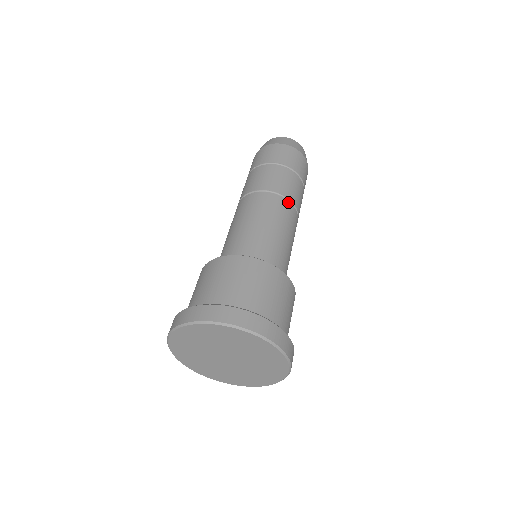
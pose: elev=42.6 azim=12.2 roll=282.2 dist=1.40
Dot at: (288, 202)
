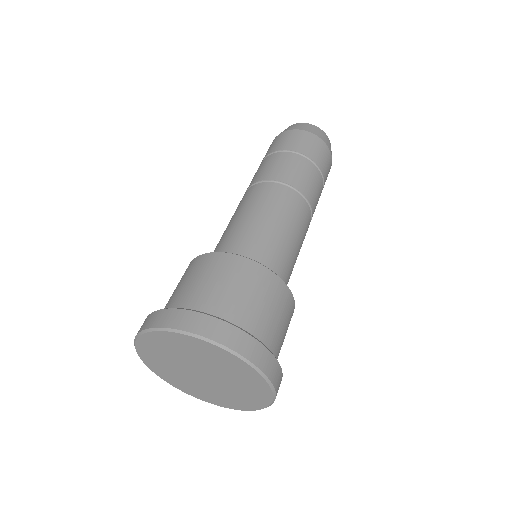
Dot at: (308, 206)
